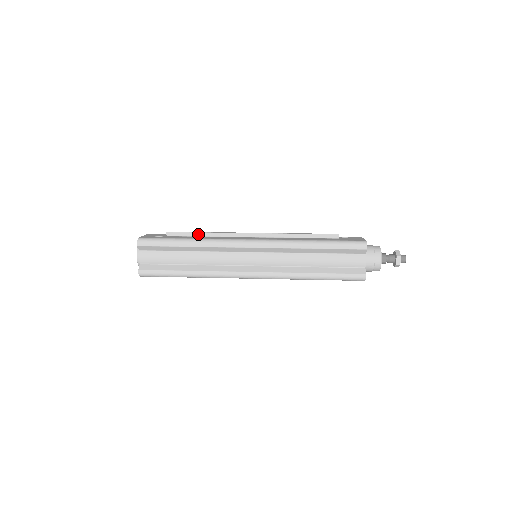
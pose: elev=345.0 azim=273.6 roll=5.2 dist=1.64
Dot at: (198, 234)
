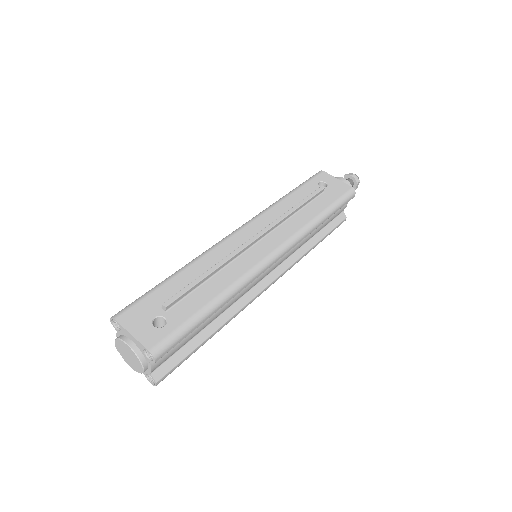
Dot at: (204, 280)
